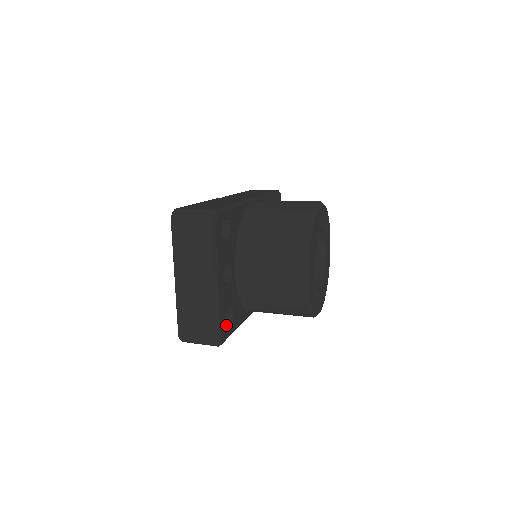
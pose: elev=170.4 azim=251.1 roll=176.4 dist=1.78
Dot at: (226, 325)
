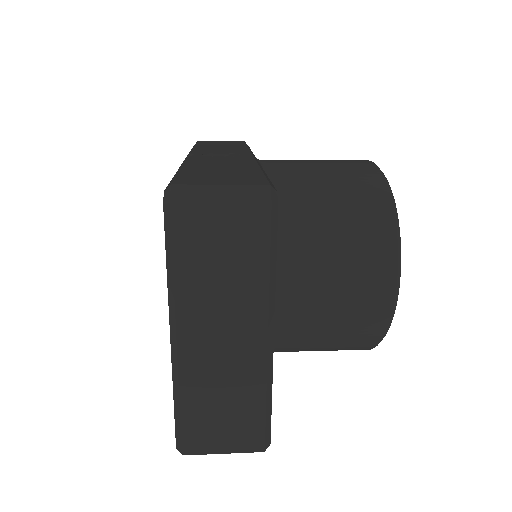
Dot at: occluded
